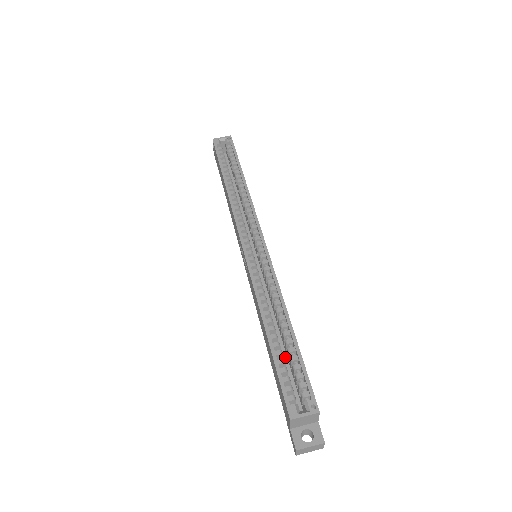
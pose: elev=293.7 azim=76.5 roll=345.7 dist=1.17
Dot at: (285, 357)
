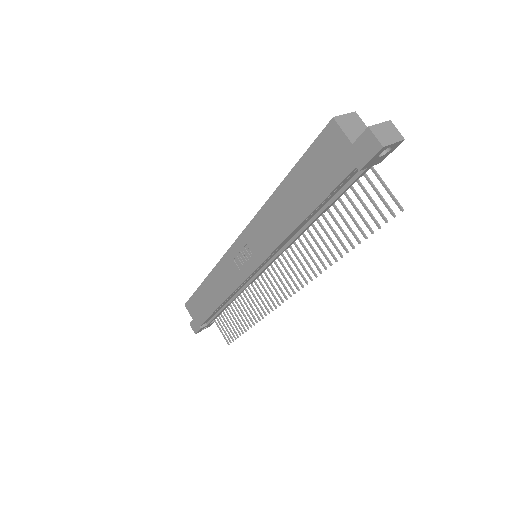
Dot at: occluded
